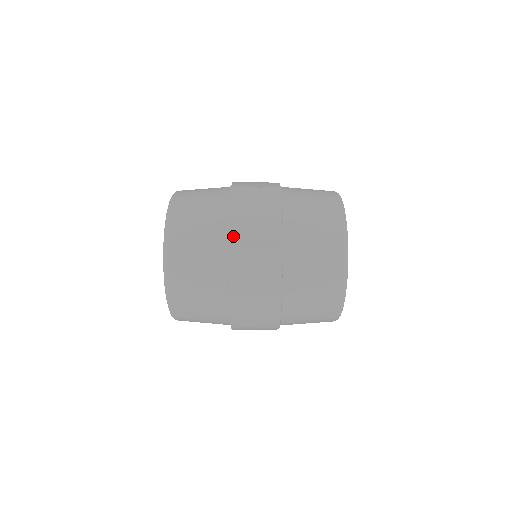
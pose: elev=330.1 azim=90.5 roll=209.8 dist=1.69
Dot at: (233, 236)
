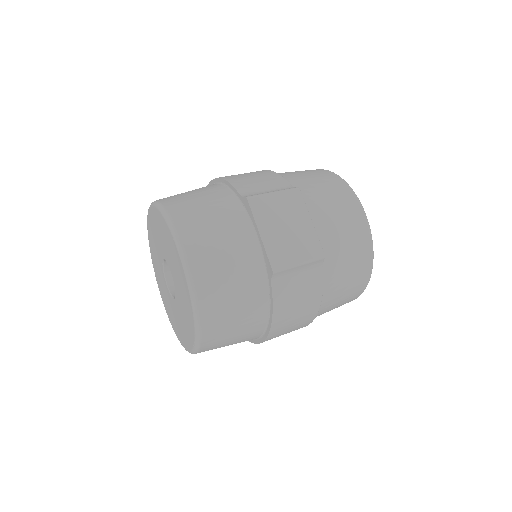
Dot at: (276, 264)
